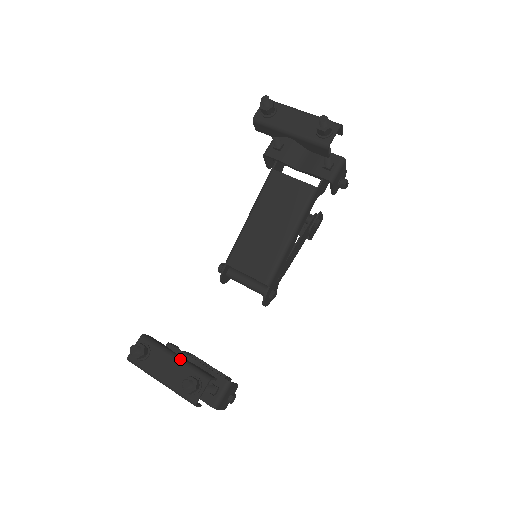
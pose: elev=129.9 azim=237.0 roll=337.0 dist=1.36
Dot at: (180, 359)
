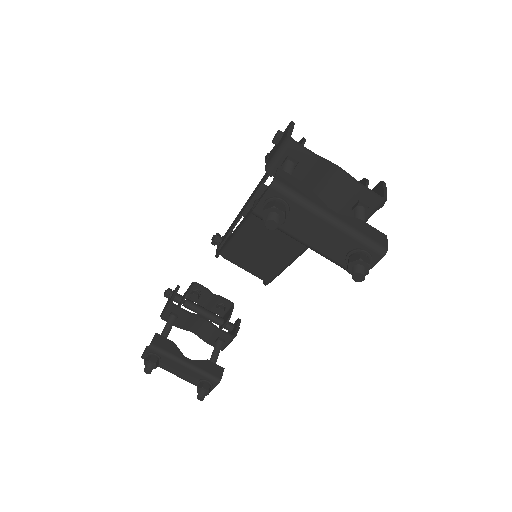
Dot at: (190, 367)
